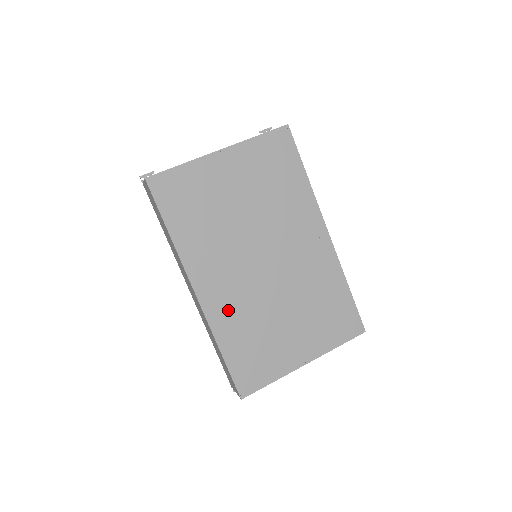
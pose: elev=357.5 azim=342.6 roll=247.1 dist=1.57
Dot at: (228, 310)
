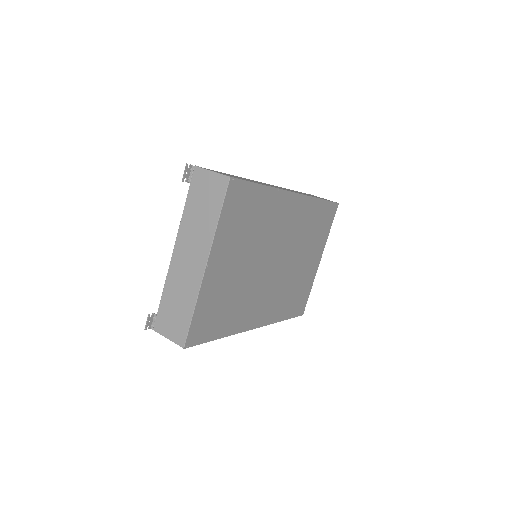
Dot at: (275, 306)
